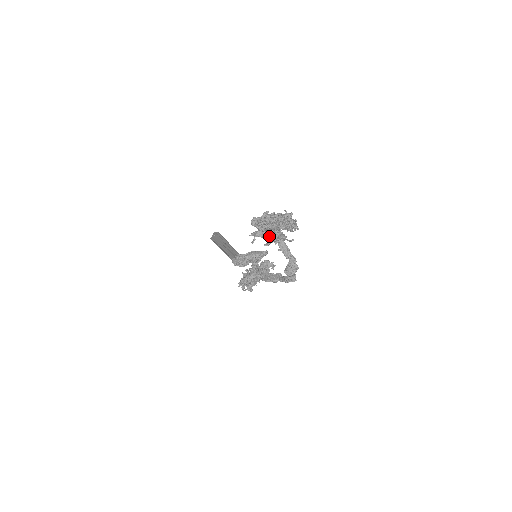
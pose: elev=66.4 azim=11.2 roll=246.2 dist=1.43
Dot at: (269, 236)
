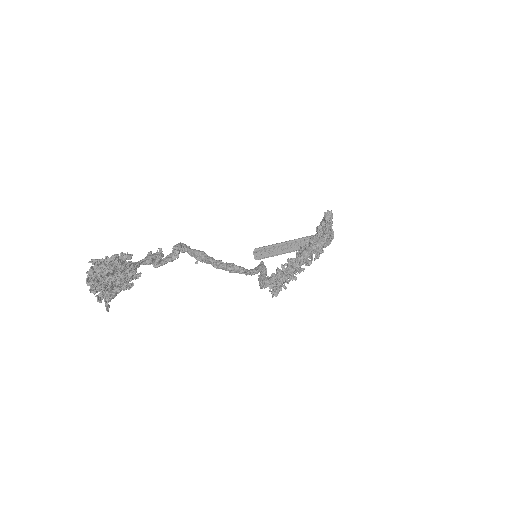
Dot at: (103, 296)
